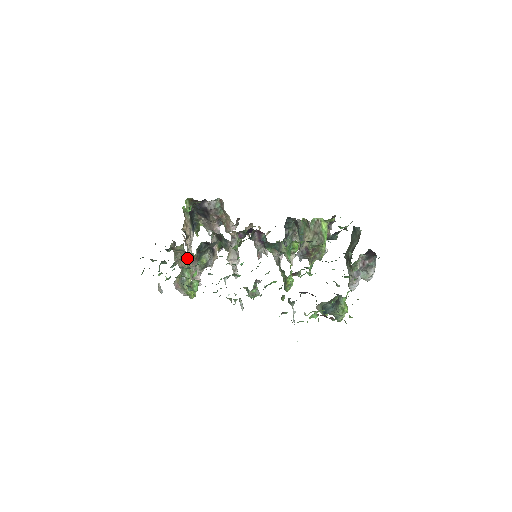
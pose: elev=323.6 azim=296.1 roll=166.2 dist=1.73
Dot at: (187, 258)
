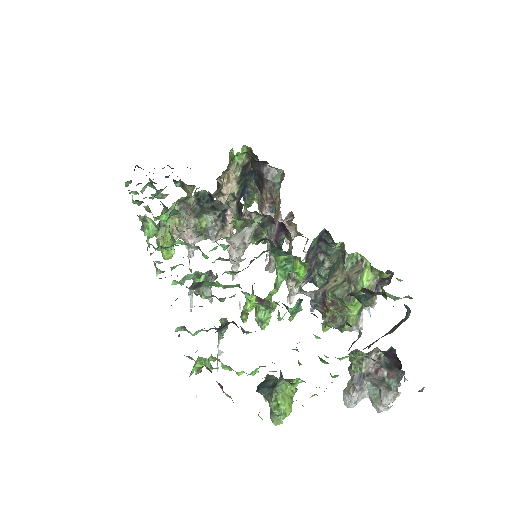
Dot at: occluded
